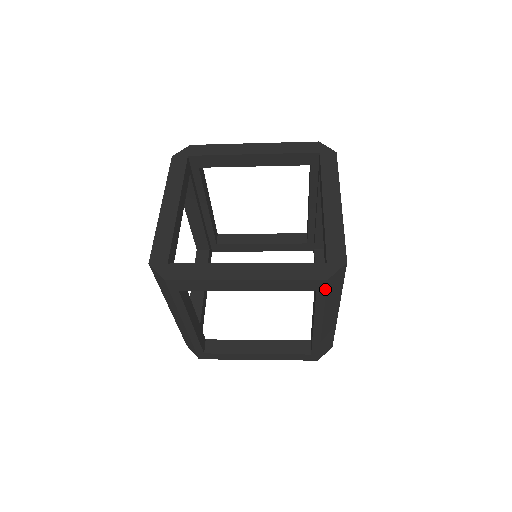
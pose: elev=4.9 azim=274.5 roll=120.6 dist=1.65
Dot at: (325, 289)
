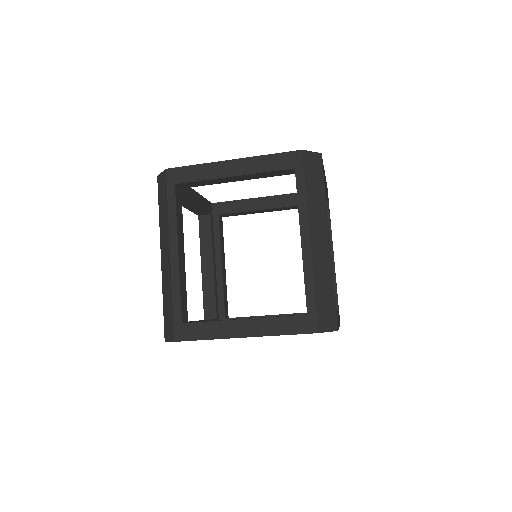
Dot at: (302, 165)
